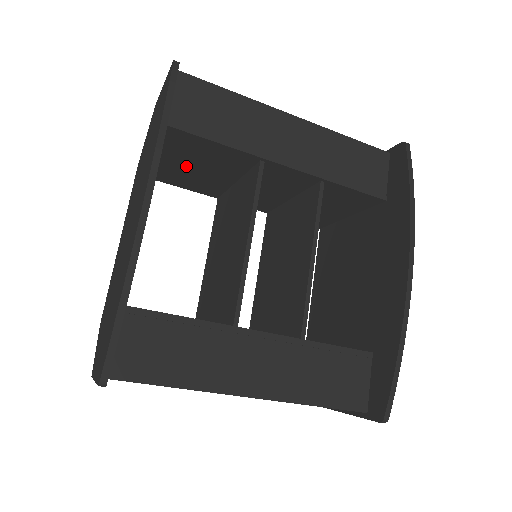
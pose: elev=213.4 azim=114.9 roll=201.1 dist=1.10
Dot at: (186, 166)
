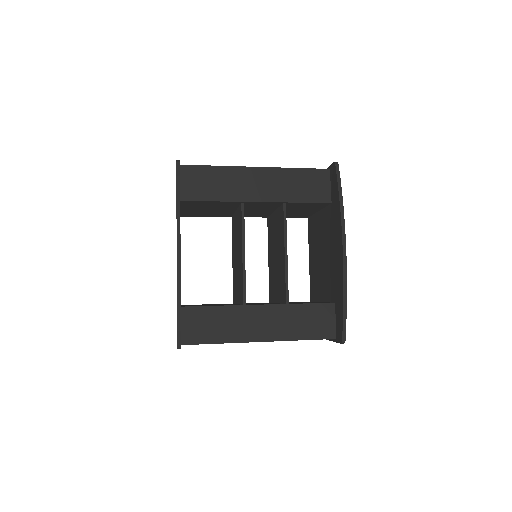
Dot at: (203, 210)
